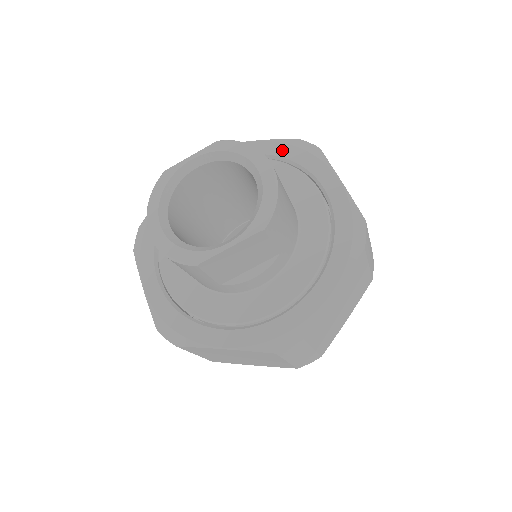
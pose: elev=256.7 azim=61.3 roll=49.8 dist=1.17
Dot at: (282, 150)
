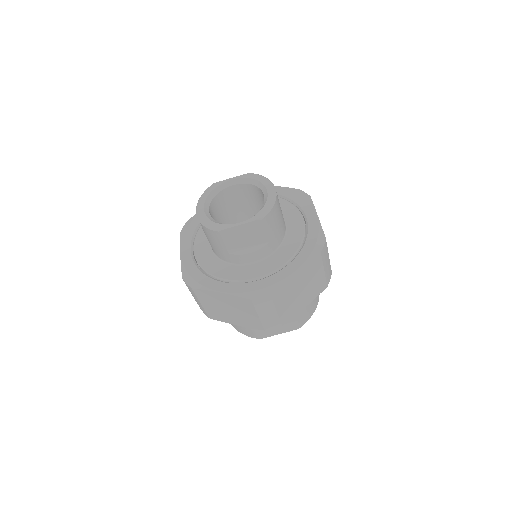
Dot at: (288, 193)
